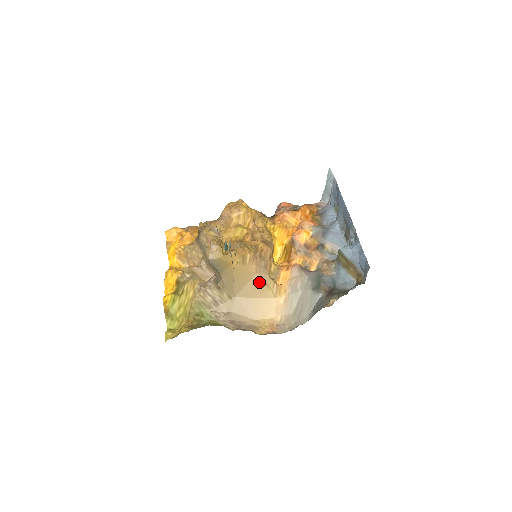
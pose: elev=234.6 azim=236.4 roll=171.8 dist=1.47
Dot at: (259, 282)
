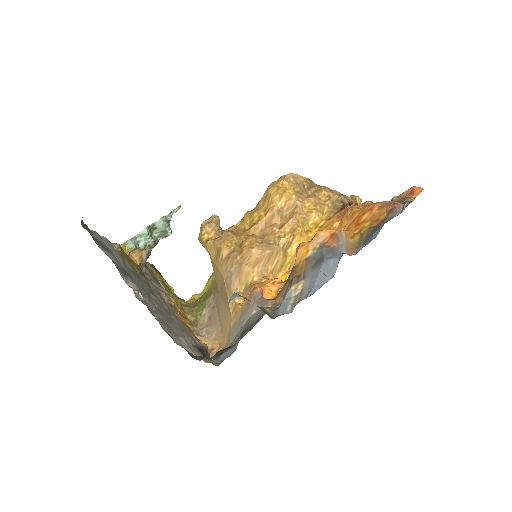
Dot at: (225, 288)
